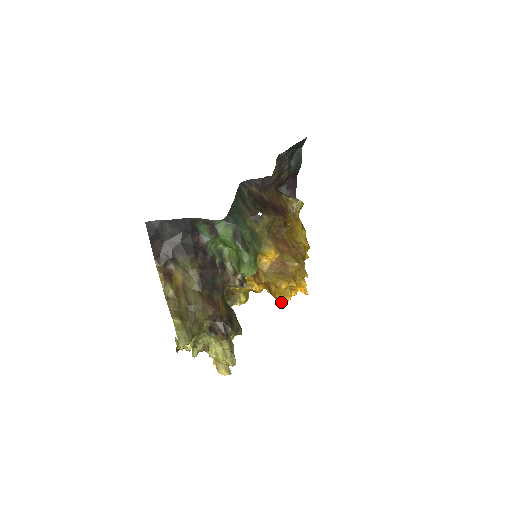
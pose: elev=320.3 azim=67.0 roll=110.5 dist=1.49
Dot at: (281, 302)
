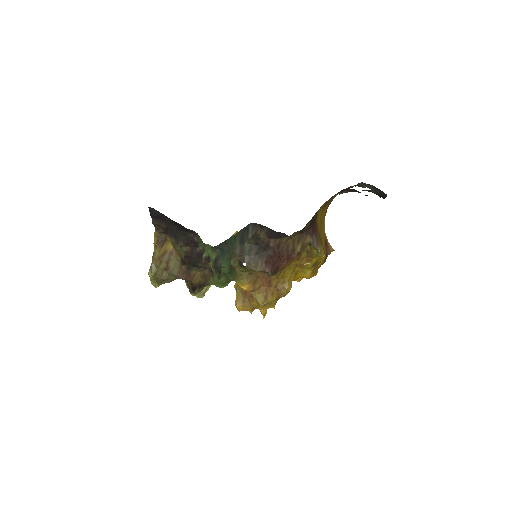
Dot at: occluded
